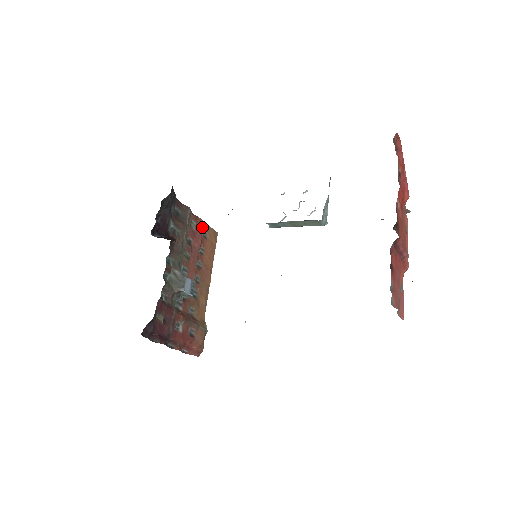
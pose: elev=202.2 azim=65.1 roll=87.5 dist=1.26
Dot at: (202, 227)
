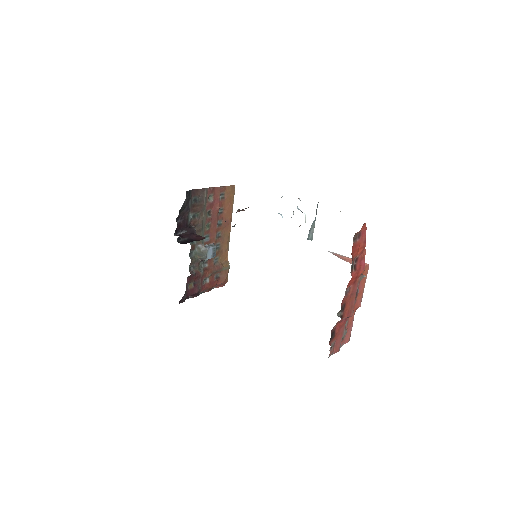
Dot at: (219, 193)
